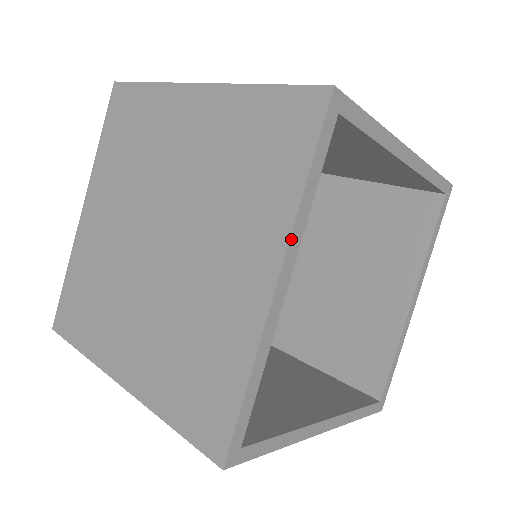
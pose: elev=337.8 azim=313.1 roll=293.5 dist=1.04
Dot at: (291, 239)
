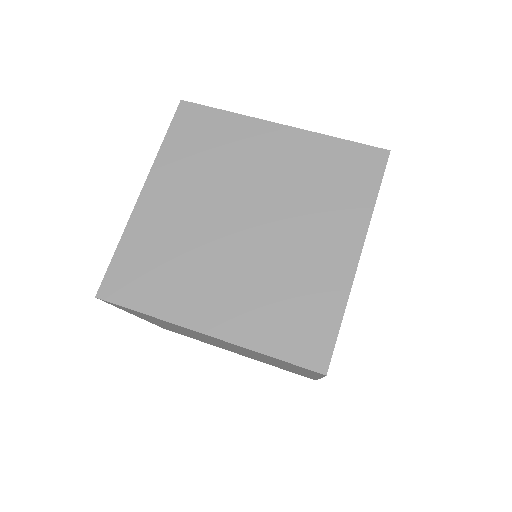
Dot at: occluded
